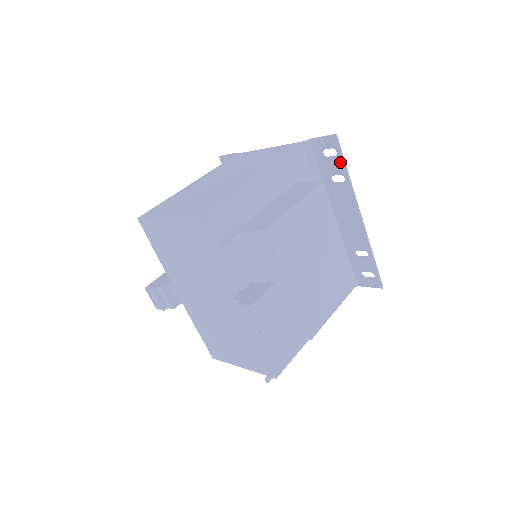
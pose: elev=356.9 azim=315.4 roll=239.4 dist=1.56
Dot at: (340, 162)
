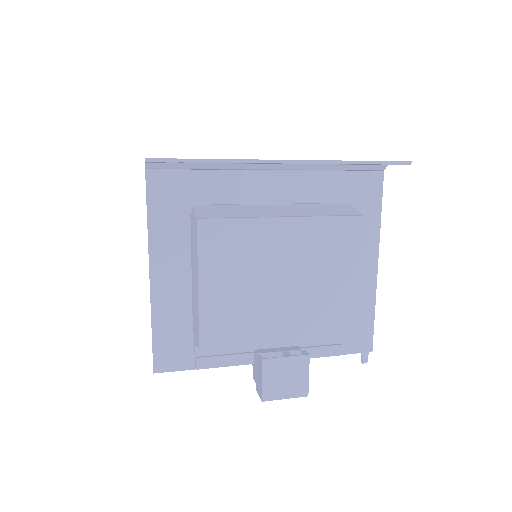
Dot at: occluded
